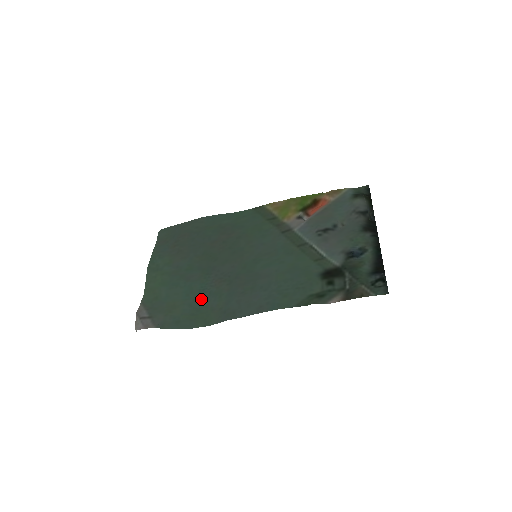
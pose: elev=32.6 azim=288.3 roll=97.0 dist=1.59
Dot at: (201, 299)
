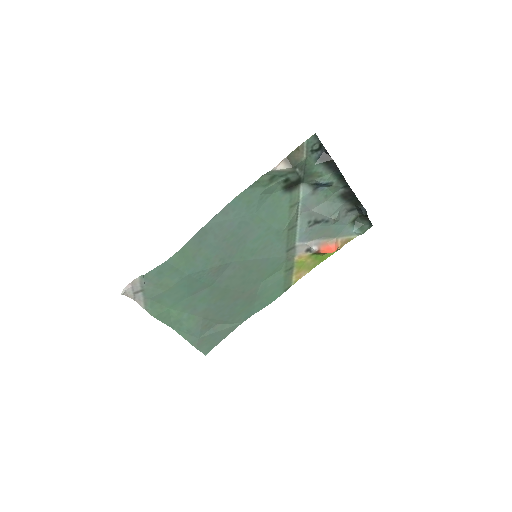
Dot at: (193, 275)
